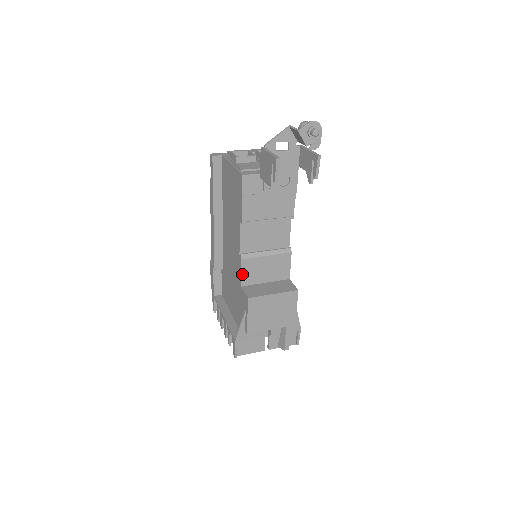
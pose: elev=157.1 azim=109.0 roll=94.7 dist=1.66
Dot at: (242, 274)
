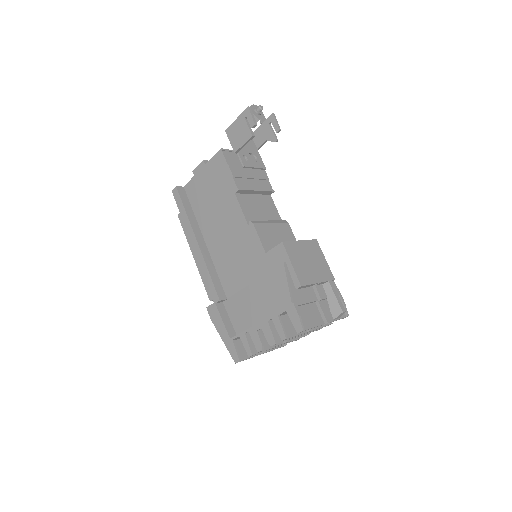
Dot at: (260, 240)
